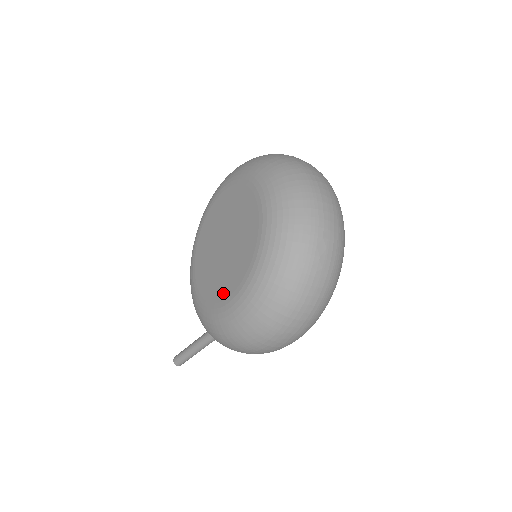
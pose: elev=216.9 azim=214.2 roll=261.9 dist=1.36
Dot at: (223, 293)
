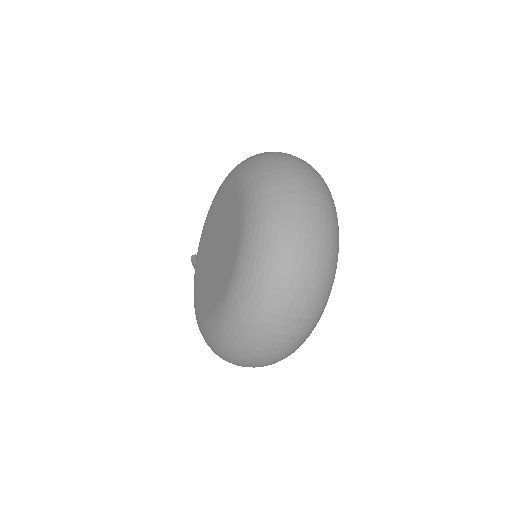
Dot at: (199, 296)
